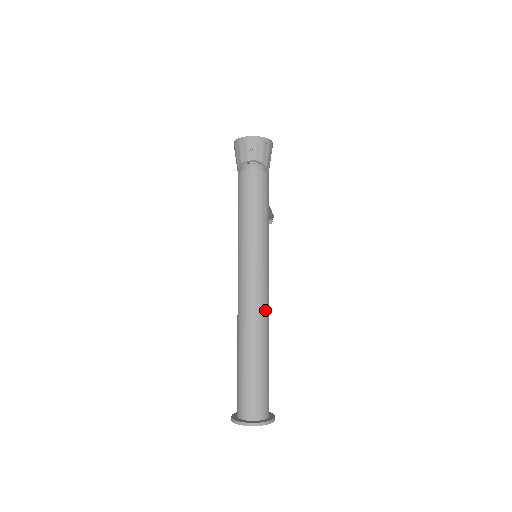
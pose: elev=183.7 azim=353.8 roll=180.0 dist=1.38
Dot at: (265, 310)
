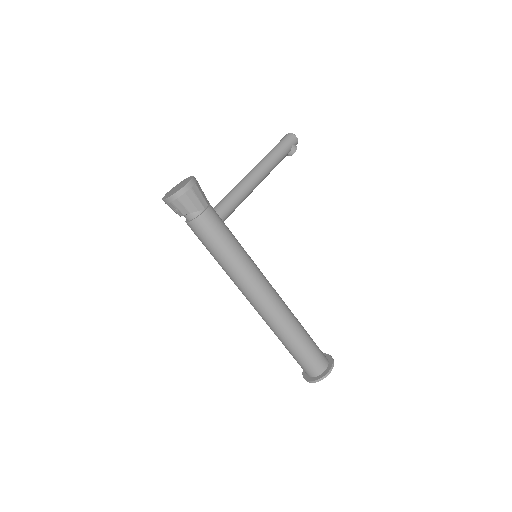
Dot at: (274, 313)
